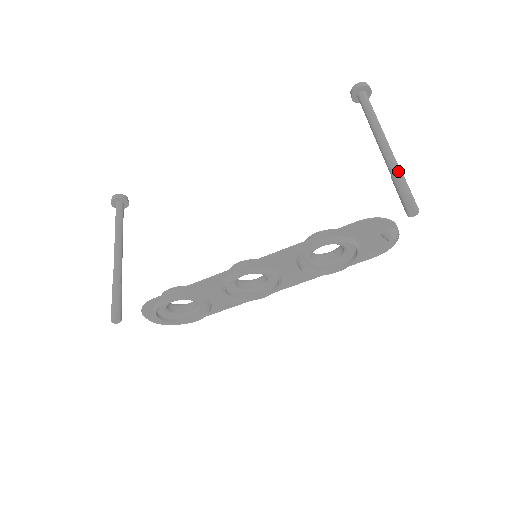
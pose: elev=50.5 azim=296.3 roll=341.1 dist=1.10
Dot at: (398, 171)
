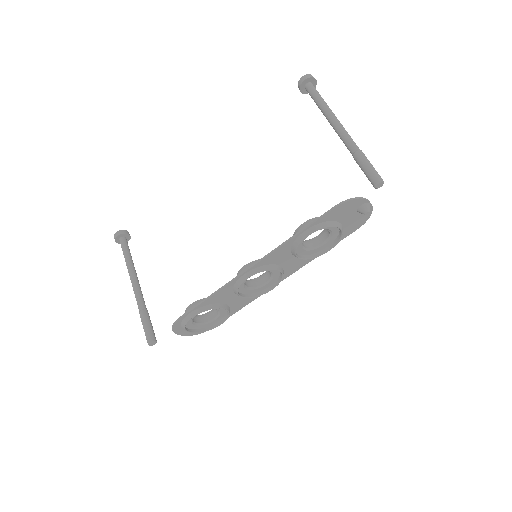
Dot at: (357, 150)
